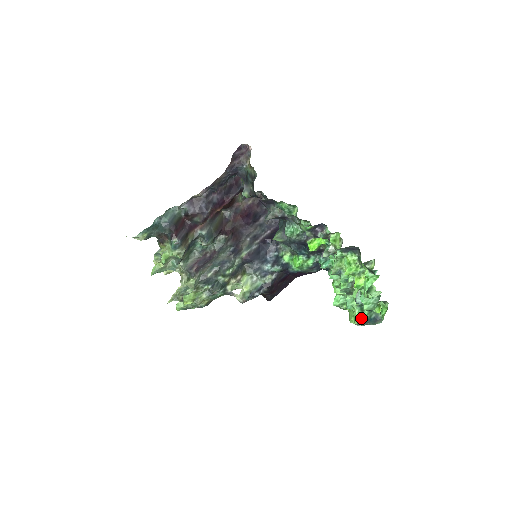
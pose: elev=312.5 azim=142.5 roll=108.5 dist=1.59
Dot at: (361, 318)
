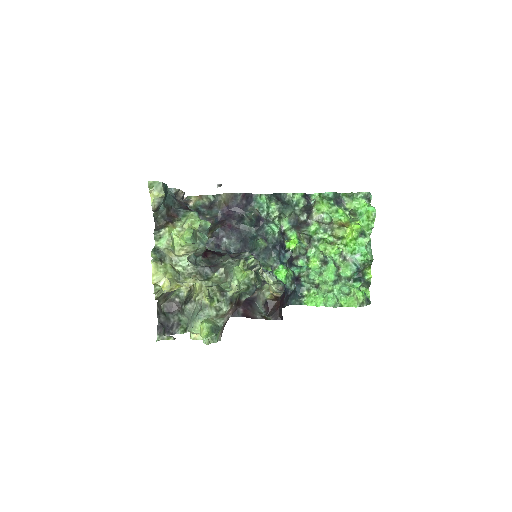
Dot at: (363, 291)
